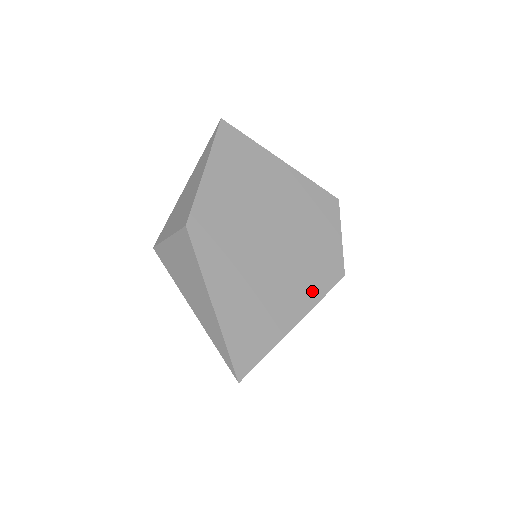
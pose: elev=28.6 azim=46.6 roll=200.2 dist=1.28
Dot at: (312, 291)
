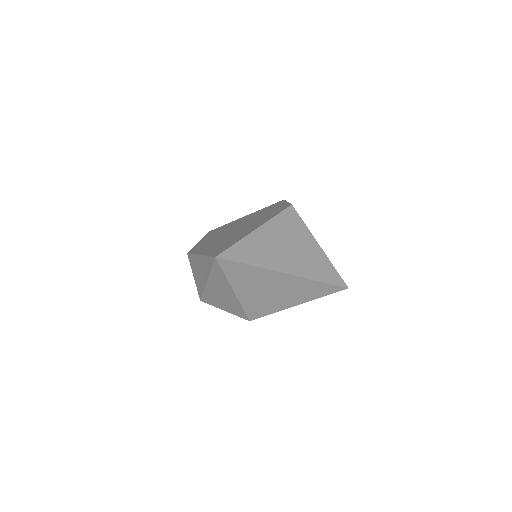
Dot at: occluded
